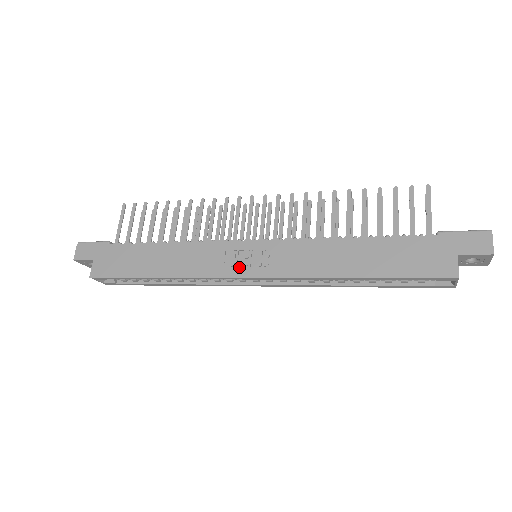
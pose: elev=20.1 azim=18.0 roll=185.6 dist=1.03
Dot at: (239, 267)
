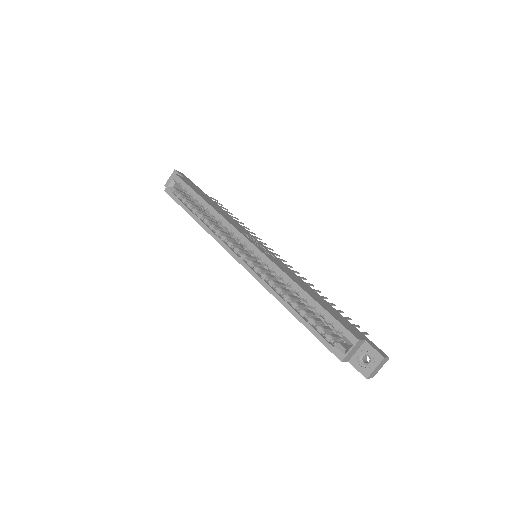
Dot at: (251, 240)
